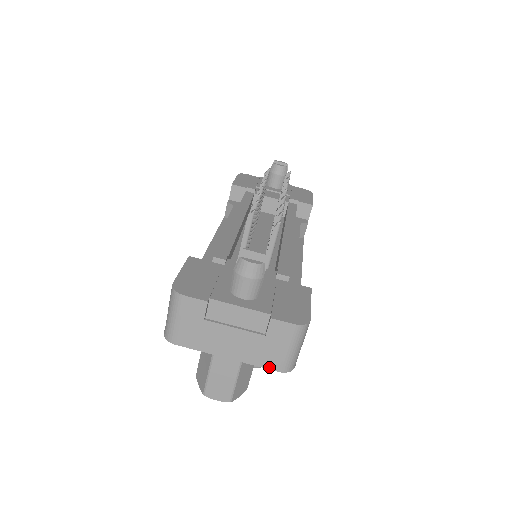
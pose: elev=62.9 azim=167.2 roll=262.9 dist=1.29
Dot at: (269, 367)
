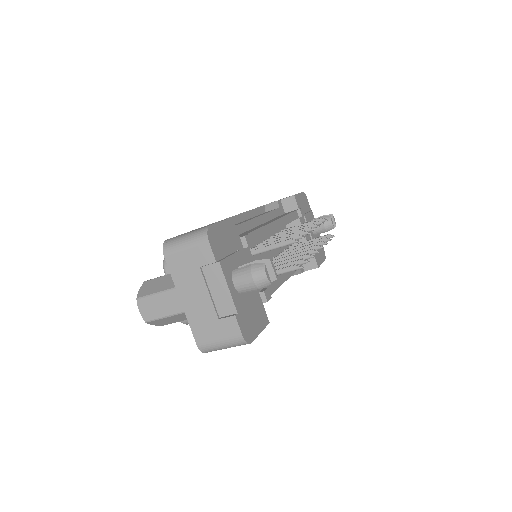
Dot at: (195, 335)
